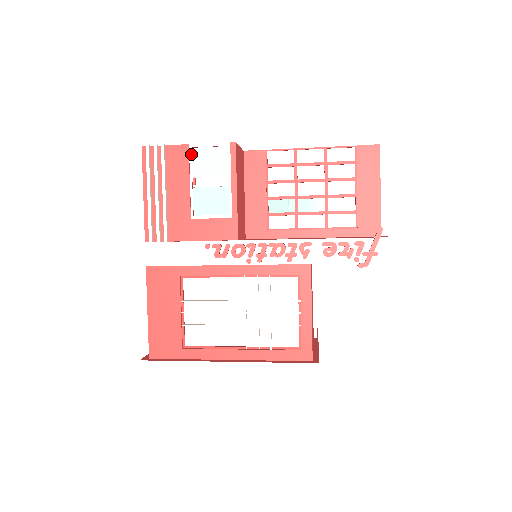
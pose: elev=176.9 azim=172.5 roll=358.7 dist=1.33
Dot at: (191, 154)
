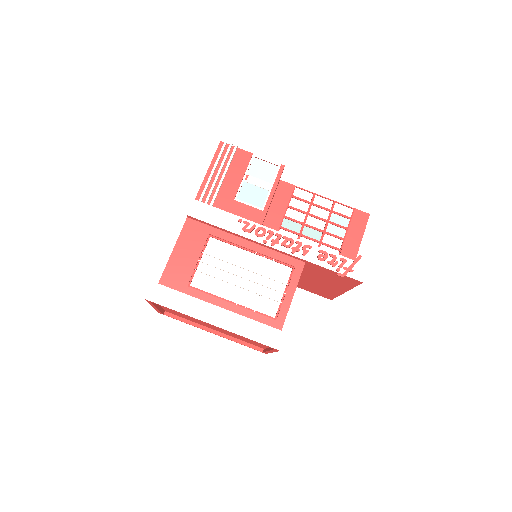
Dot at: (252, 160)
